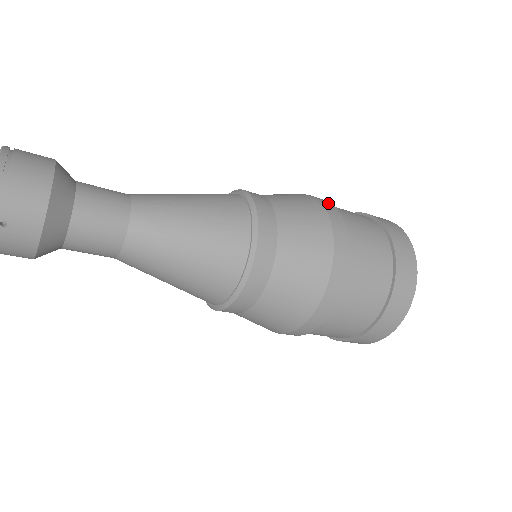
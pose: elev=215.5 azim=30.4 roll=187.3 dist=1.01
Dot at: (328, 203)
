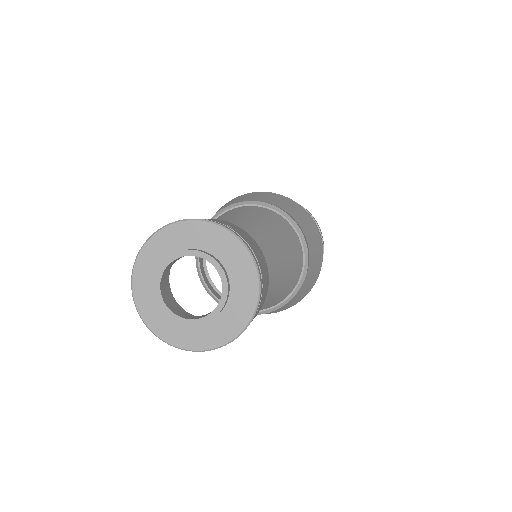
Dot at: occluded
